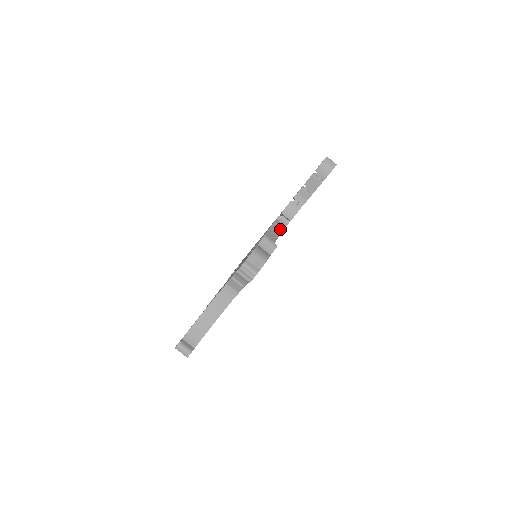
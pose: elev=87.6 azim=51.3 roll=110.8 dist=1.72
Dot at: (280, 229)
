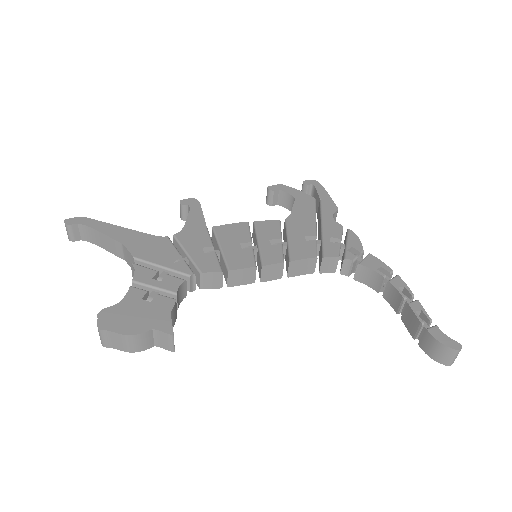
Dot at: (330, 268)
